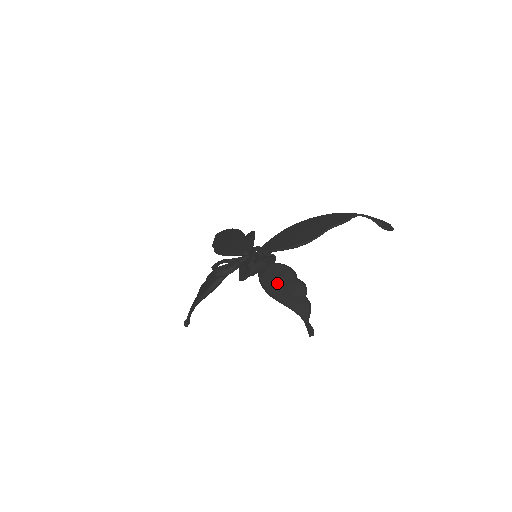
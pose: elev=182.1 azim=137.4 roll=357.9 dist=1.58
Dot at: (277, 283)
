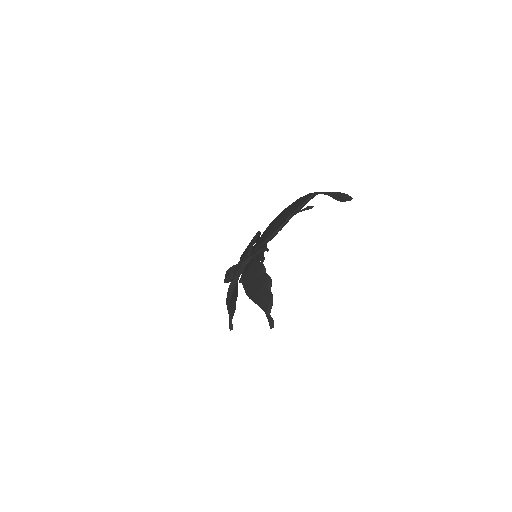
Dot at: (250, 281)
